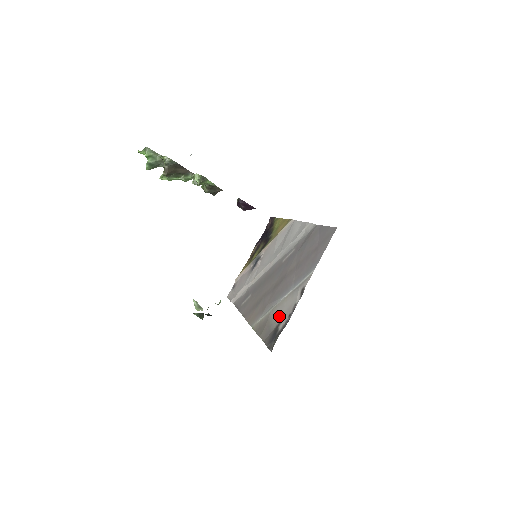
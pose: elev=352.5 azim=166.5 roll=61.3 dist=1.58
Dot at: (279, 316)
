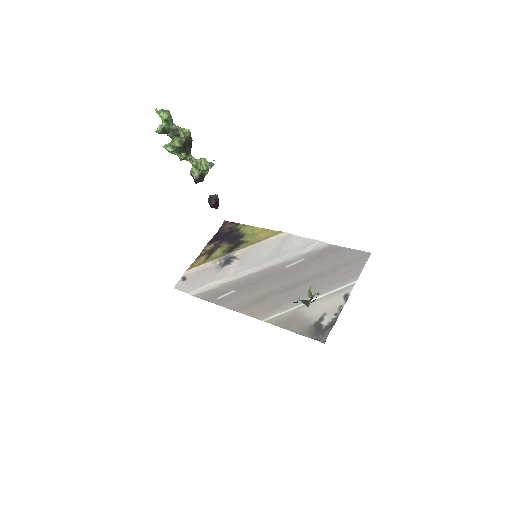
Dot at: (317, 314)
